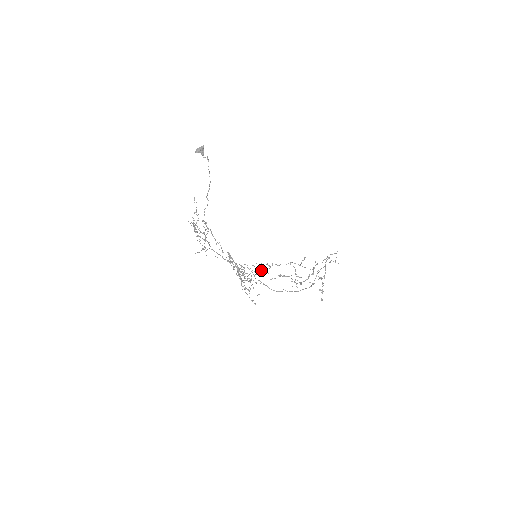
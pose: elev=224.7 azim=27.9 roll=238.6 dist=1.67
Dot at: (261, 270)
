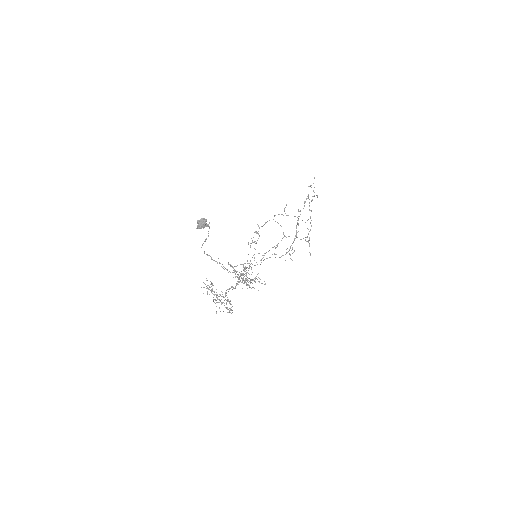
Dot at: occluded
